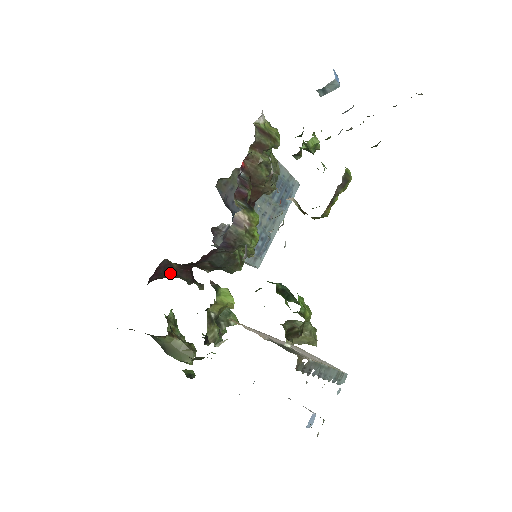
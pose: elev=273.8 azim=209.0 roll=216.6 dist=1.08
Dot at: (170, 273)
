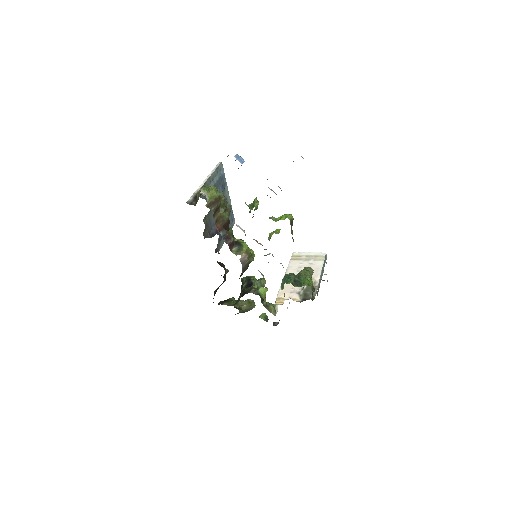
Dot at: occluded
